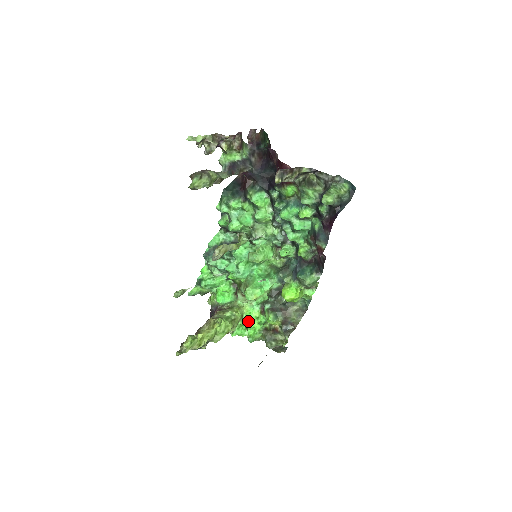
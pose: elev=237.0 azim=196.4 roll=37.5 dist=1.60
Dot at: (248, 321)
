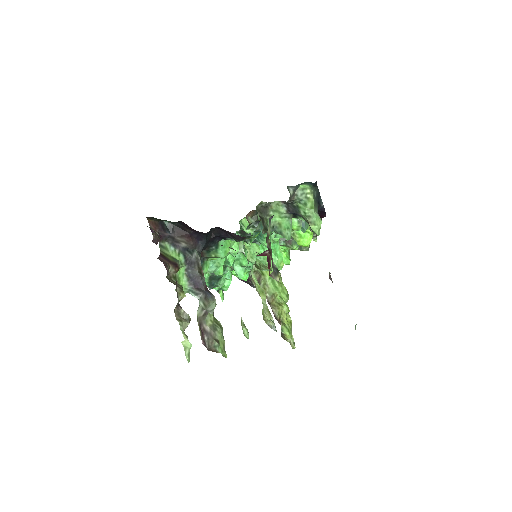
Dot at: occluded
